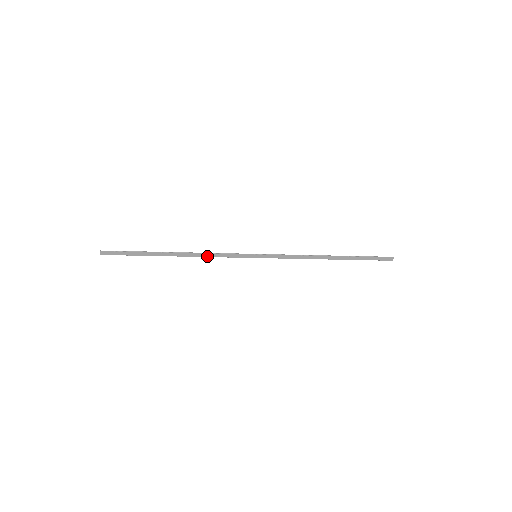
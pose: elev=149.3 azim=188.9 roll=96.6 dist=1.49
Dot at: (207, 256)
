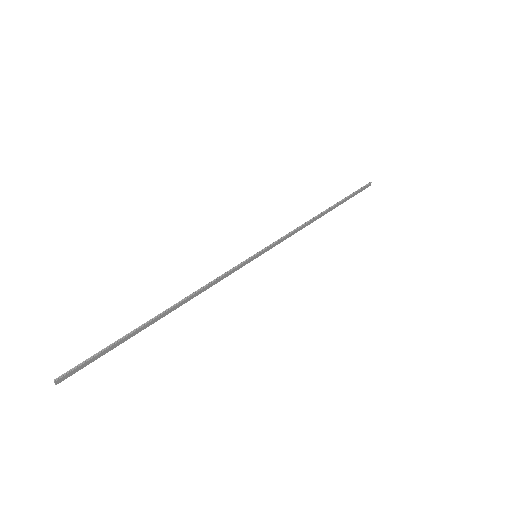
Dot at: (203, 290)
